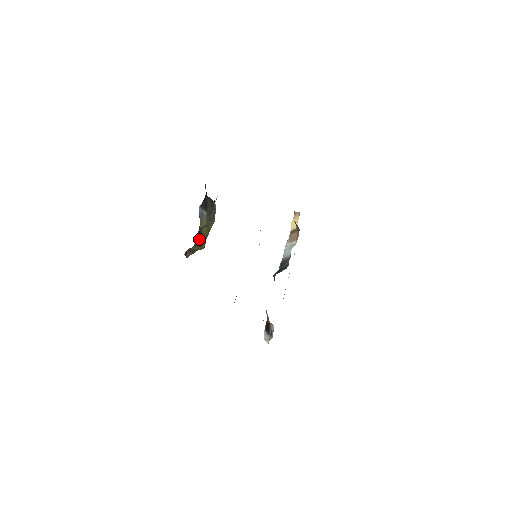
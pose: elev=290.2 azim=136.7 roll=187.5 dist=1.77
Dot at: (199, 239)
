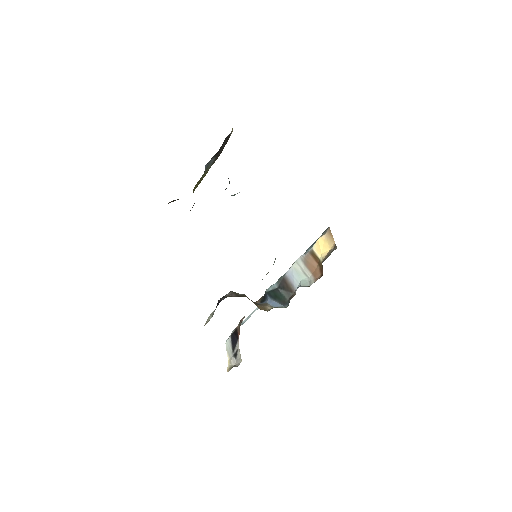
Dot at: (192, 207)
